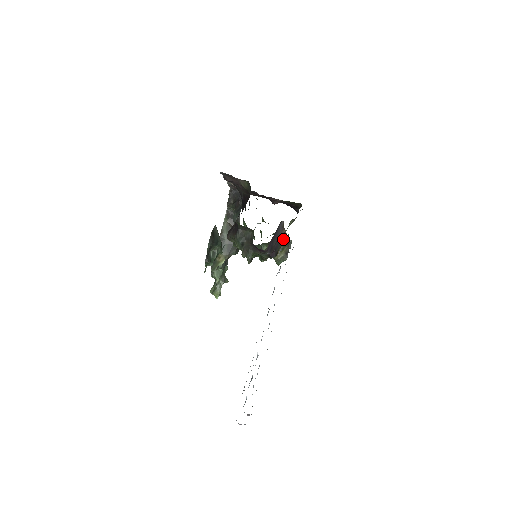
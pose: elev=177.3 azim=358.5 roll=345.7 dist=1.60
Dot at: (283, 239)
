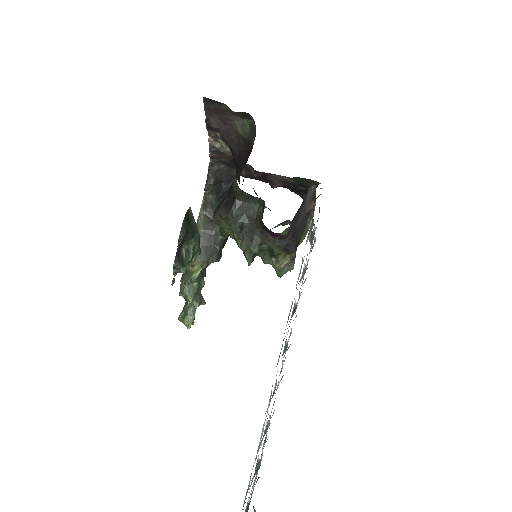
Dot at: (306, 222)
